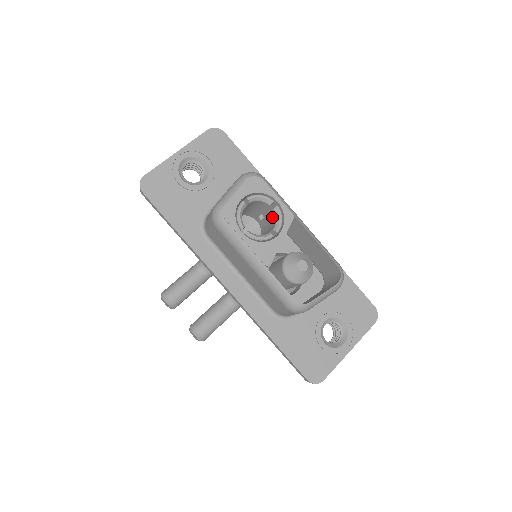
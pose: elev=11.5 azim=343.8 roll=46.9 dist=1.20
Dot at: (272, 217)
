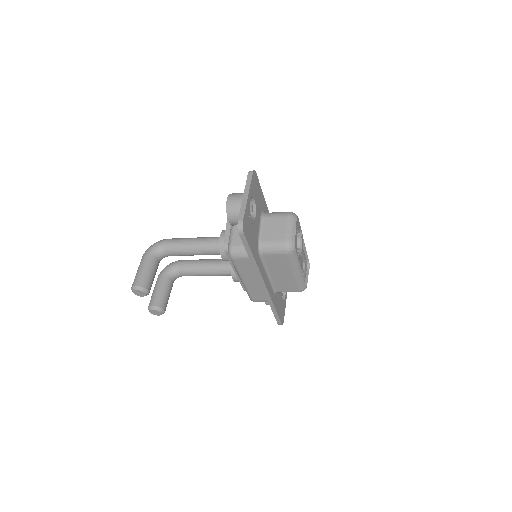
Dot at: occluded
